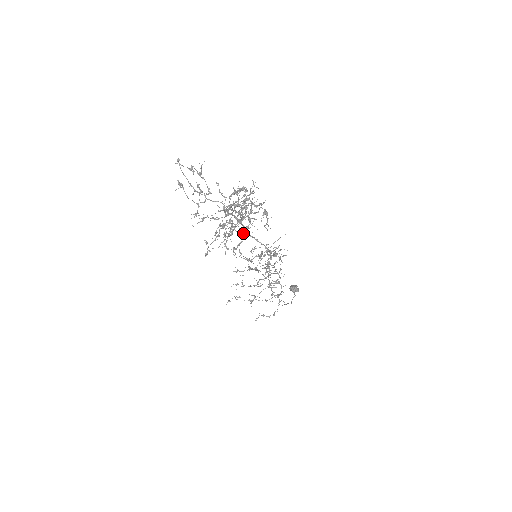
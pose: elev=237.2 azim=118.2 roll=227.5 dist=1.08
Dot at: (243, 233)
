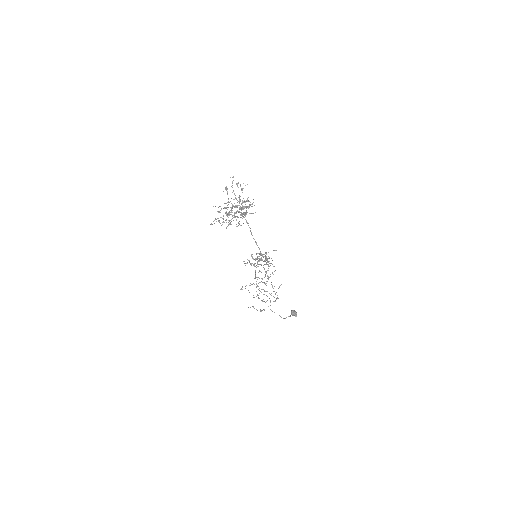
Dot at: occluded
